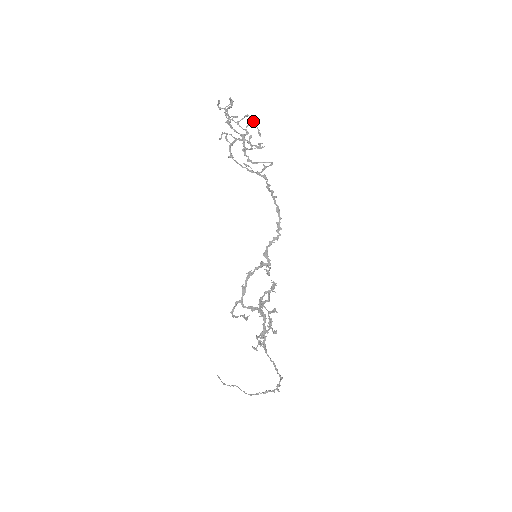
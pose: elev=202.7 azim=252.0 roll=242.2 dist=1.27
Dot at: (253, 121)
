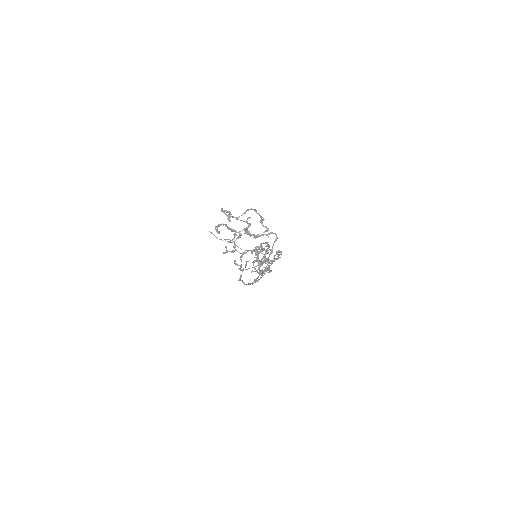
Dot at: occluded
